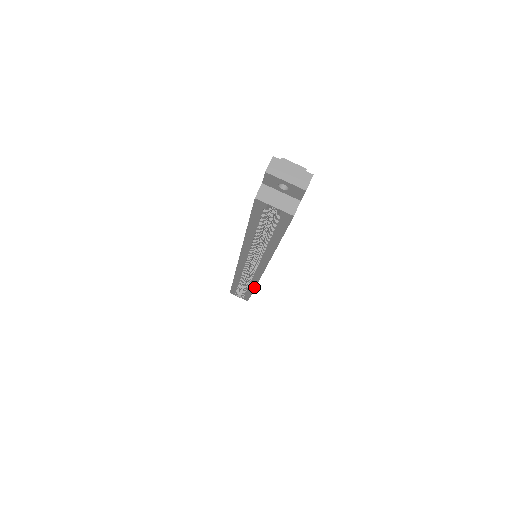
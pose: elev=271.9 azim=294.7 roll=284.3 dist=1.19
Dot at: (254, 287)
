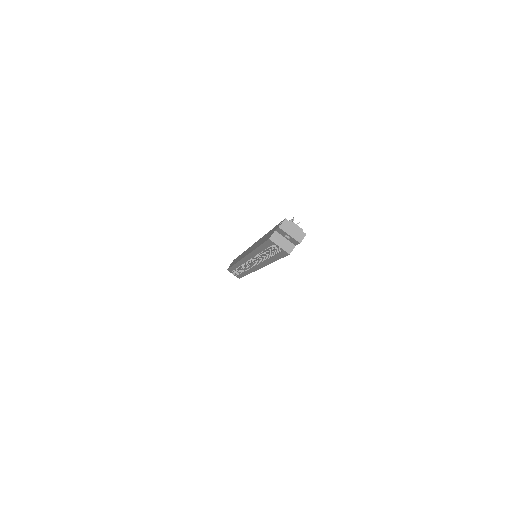
Dot at: (248, 273)
